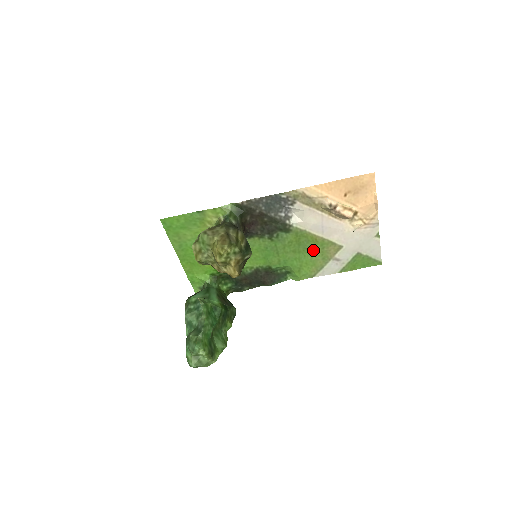
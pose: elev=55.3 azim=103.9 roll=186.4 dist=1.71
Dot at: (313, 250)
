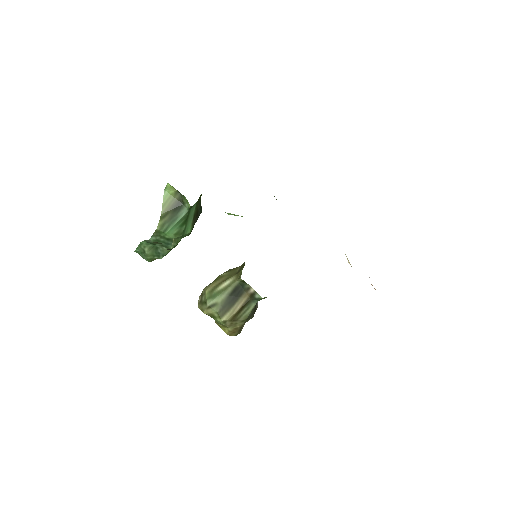
Dot at: occluded
